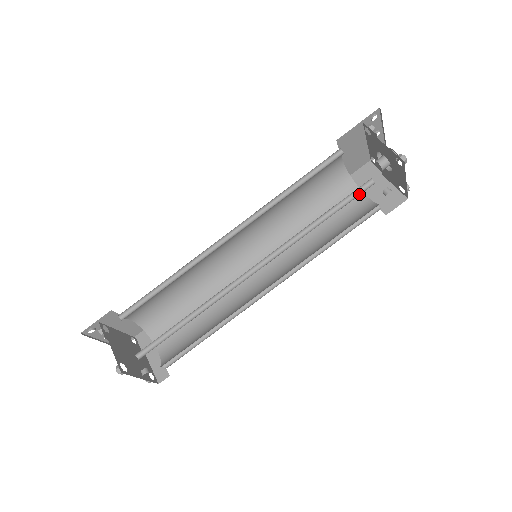
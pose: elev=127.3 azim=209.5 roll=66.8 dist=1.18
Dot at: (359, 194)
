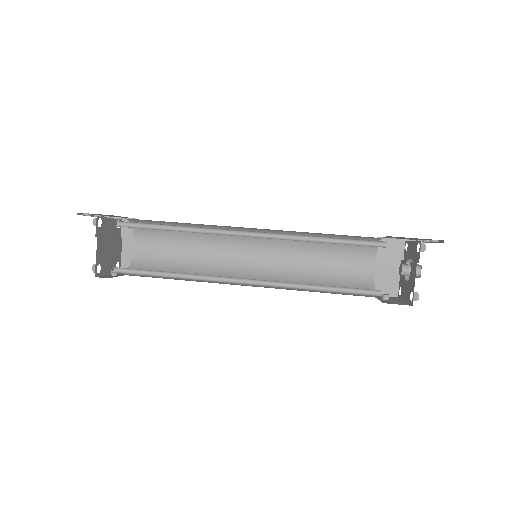
Dot at: (363, 293)
